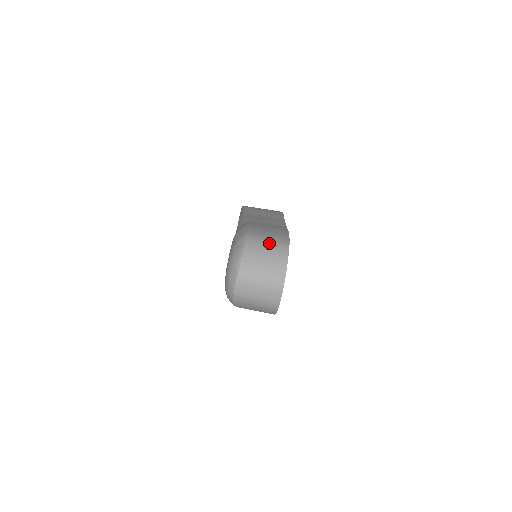
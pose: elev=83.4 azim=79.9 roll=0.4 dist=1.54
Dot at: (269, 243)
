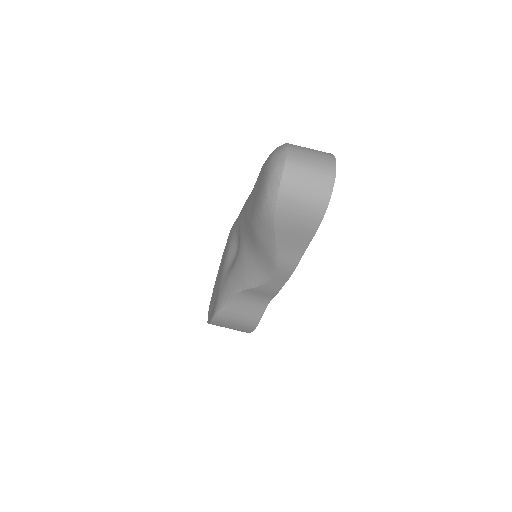
Dot at: occluded
